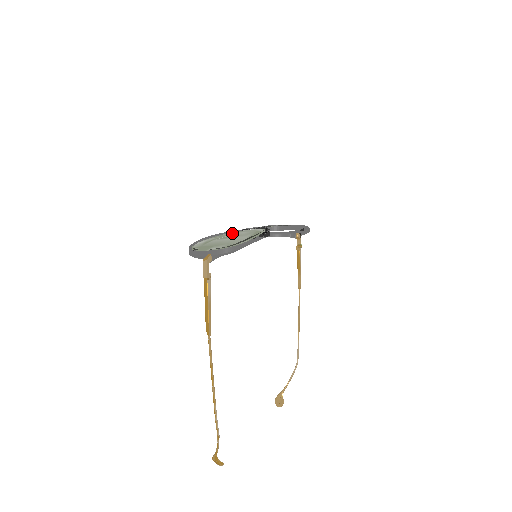
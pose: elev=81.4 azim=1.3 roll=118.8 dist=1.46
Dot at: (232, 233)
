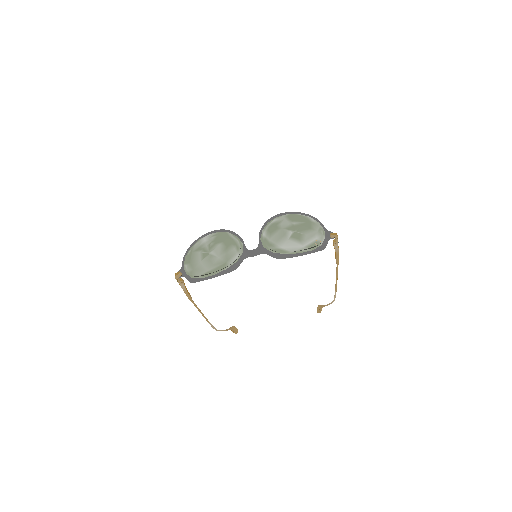
Dot at: (217, 250)
